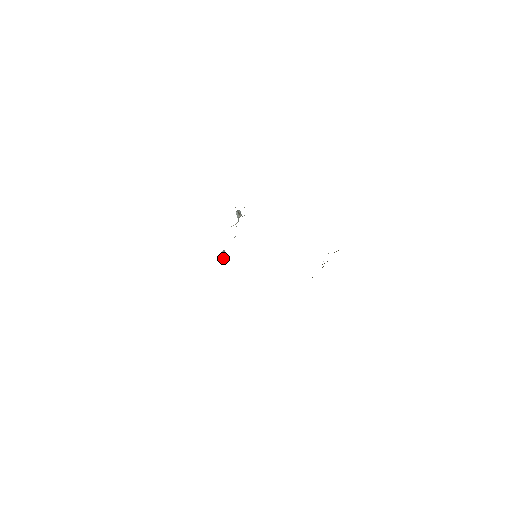
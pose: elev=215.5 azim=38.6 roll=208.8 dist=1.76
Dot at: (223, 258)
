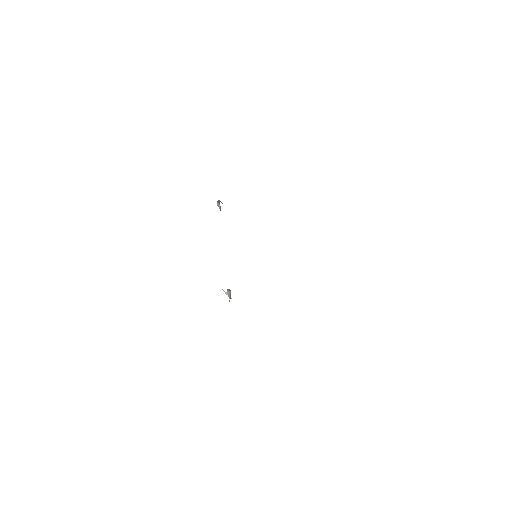
Dot at: (229, 297)
